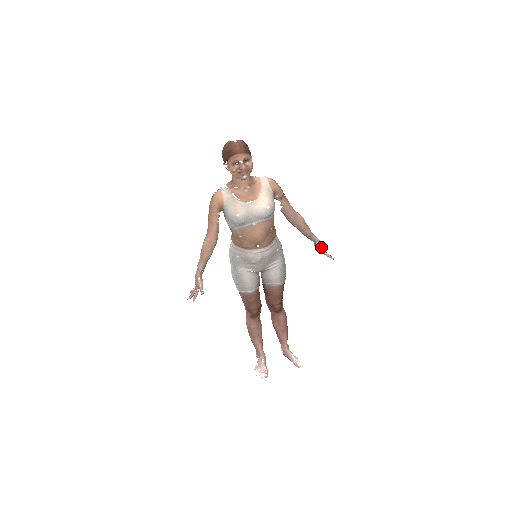
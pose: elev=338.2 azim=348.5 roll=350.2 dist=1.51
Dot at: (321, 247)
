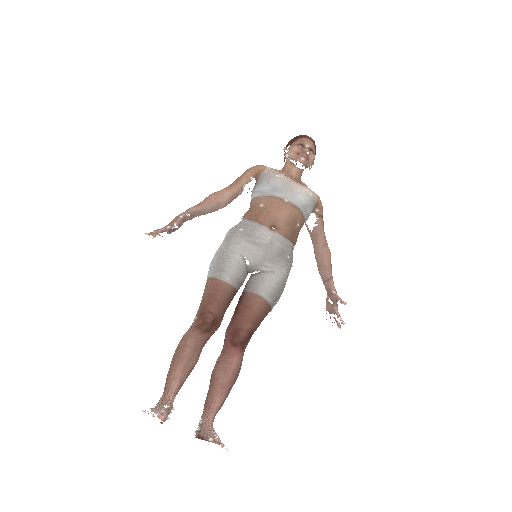
Dot at: (337, 295)
